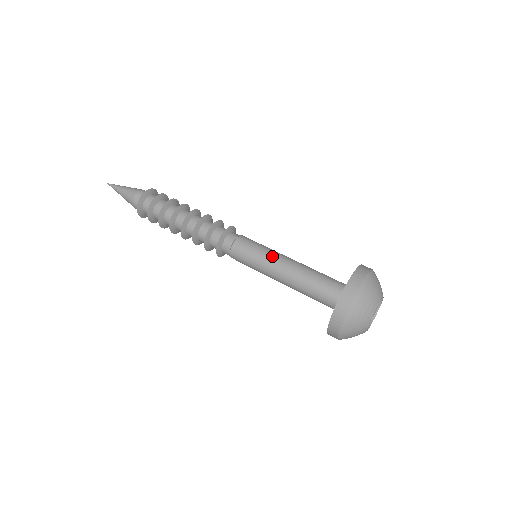
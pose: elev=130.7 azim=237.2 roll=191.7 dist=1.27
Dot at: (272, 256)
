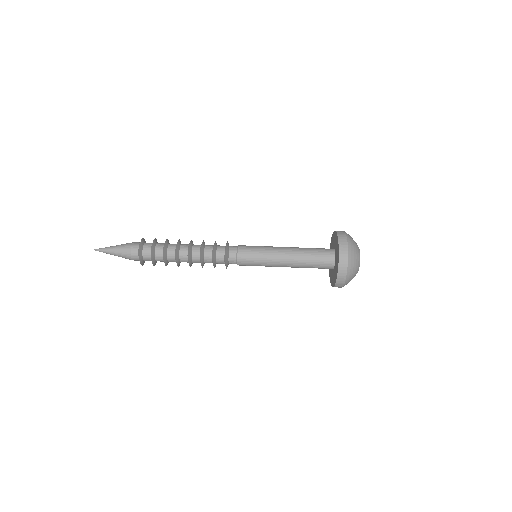
Dot at: (272, 251)
